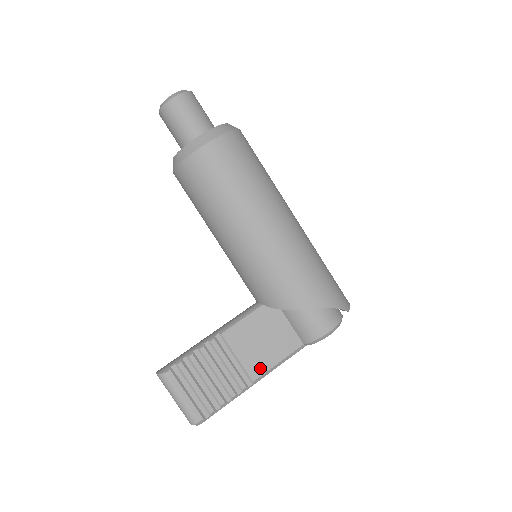
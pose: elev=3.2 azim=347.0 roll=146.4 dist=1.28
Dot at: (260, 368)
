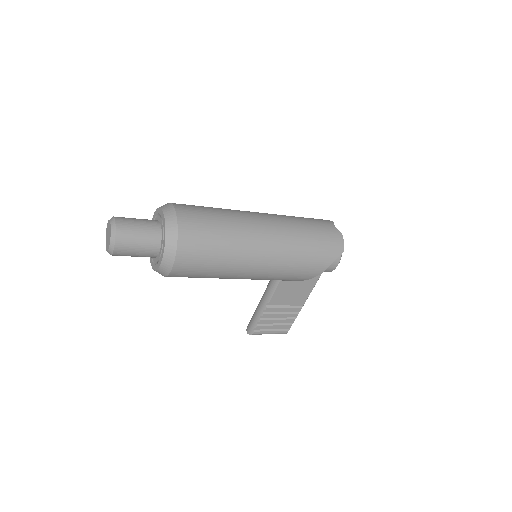
Dot at: (304, 297)
